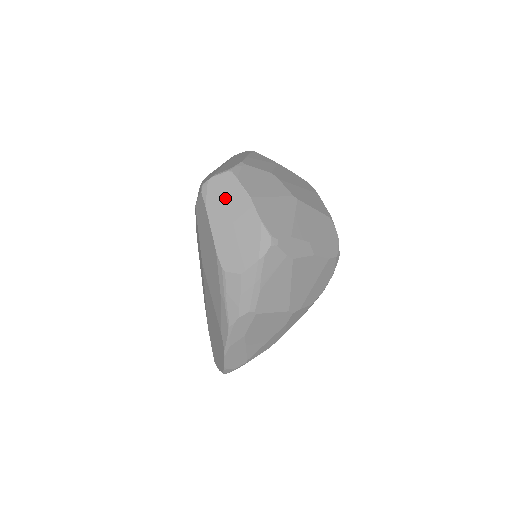
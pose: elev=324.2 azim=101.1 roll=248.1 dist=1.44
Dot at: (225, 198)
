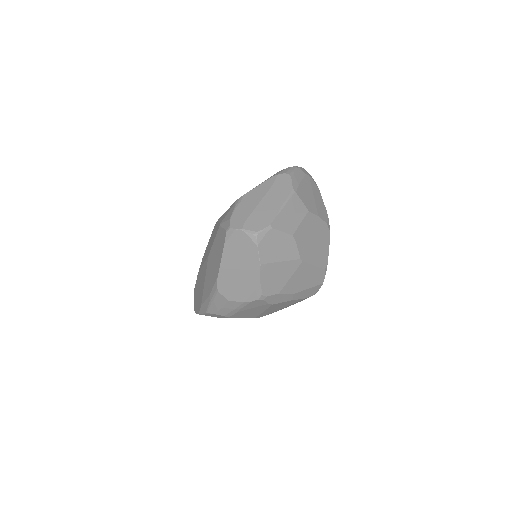
Dot at: (242, 250)
